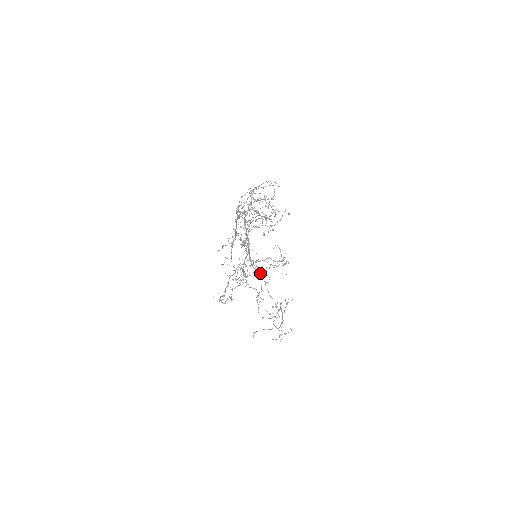
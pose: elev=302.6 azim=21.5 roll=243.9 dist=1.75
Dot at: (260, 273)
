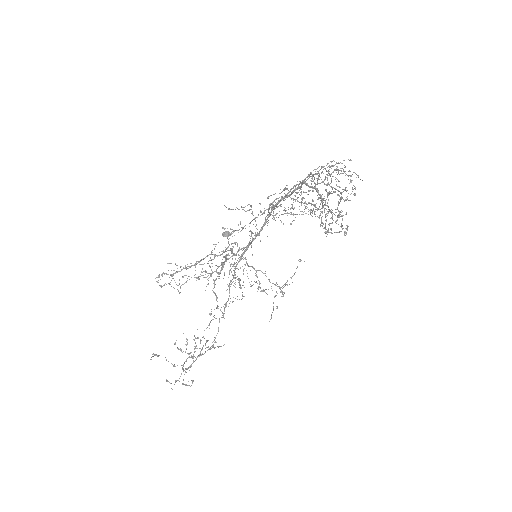
Dot at: (231, 283)
